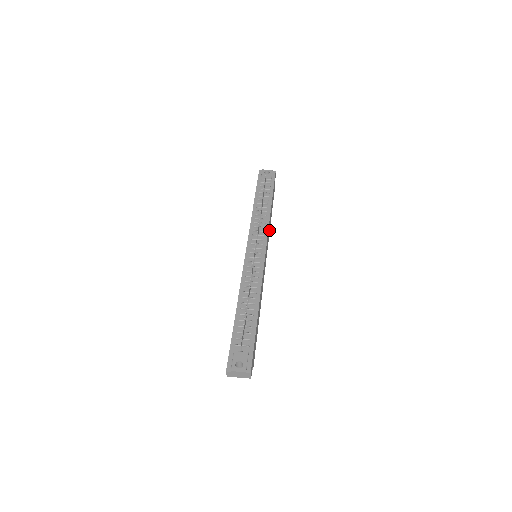
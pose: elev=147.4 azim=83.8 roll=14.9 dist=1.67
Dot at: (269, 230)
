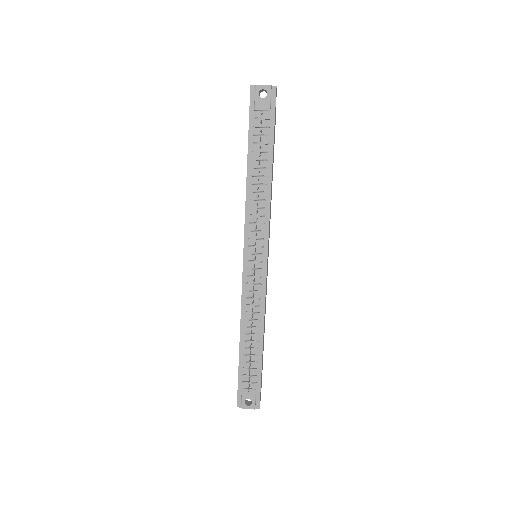
Dot at: occluded
